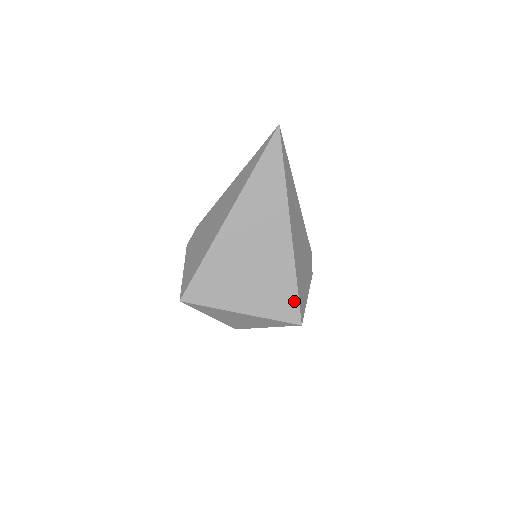
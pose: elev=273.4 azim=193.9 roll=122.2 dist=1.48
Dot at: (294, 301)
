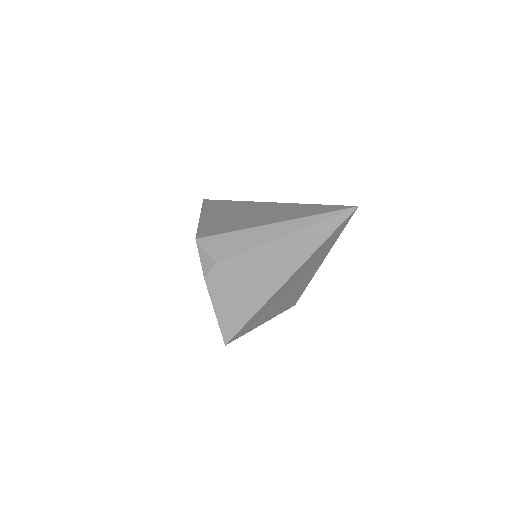
Dot at: (298, 298)
